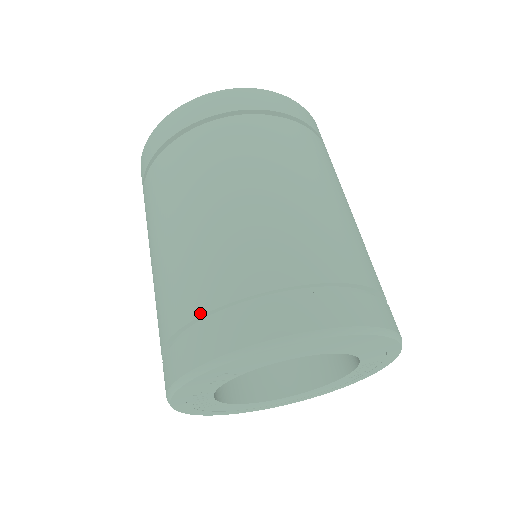
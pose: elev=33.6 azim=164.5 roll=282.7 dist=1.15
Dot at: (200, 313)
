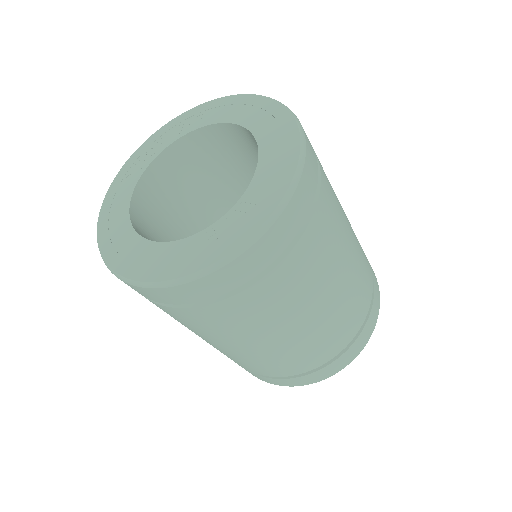
Dot at: occluded
